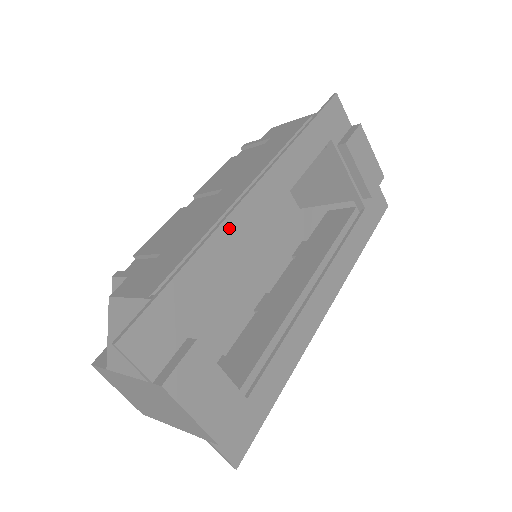
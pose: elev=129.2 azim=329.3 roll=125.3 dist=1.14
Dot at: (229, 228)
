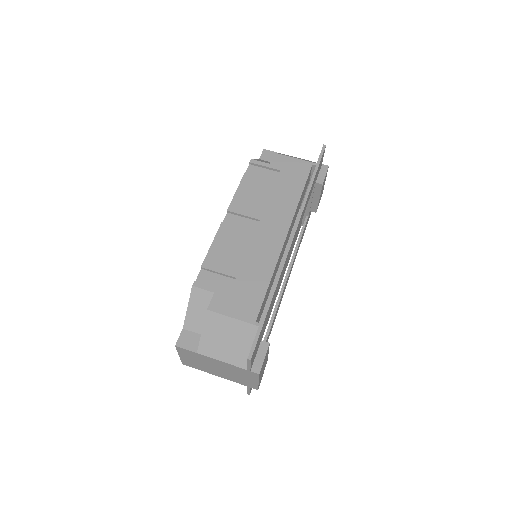
Dot at: (283, 268)
